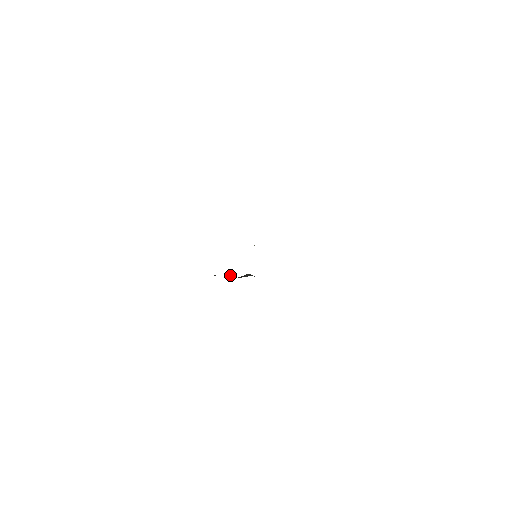
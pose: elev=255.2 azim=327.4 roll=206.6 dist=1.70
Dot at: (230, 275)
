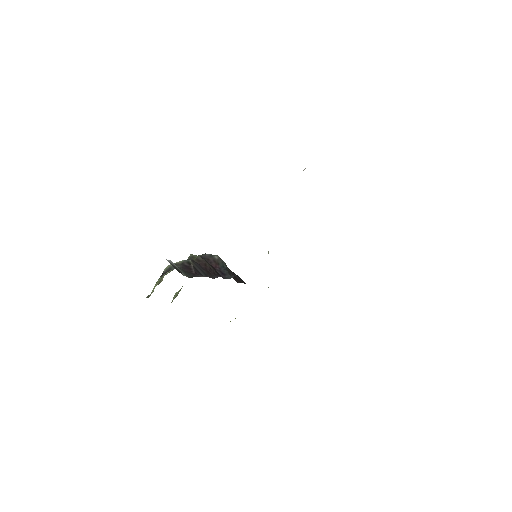
Dot at: (210, 270)
